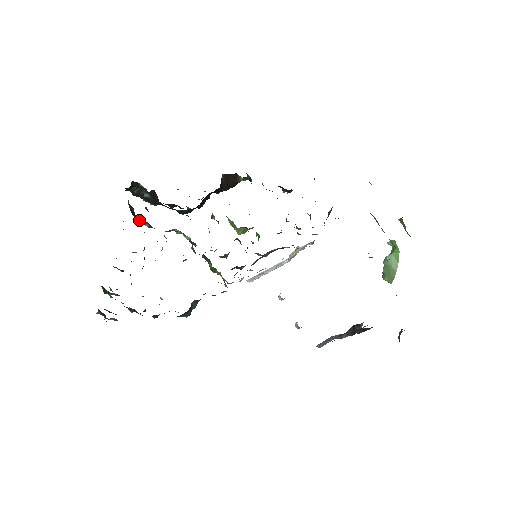
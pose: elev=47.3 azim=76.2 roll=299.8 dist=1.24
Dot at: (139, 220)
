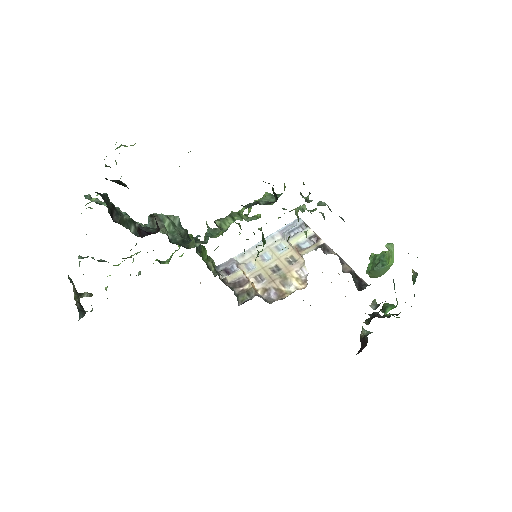
Dot at: occluded
